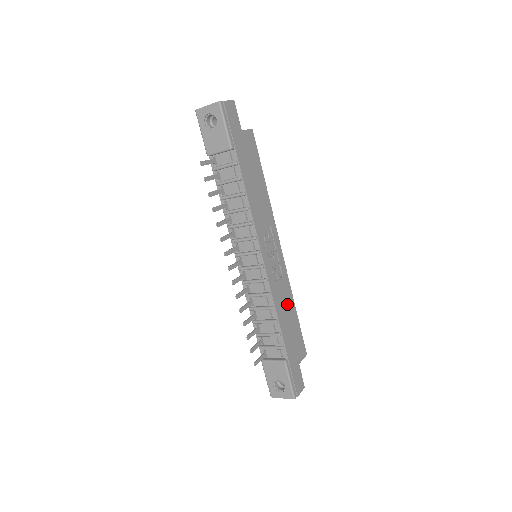
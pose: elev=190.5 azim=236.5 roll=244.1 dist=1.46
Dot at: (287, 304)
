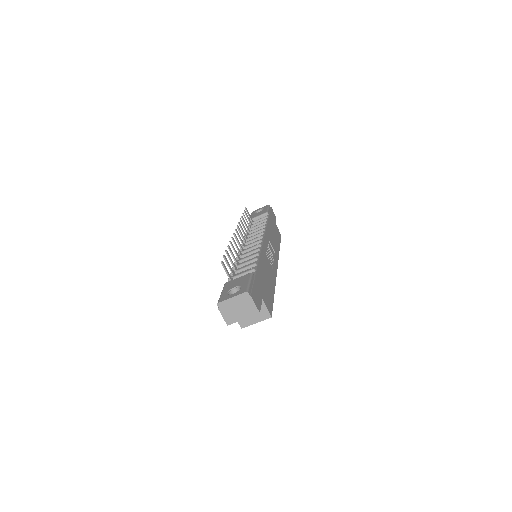
Dot at: (269, 276)
